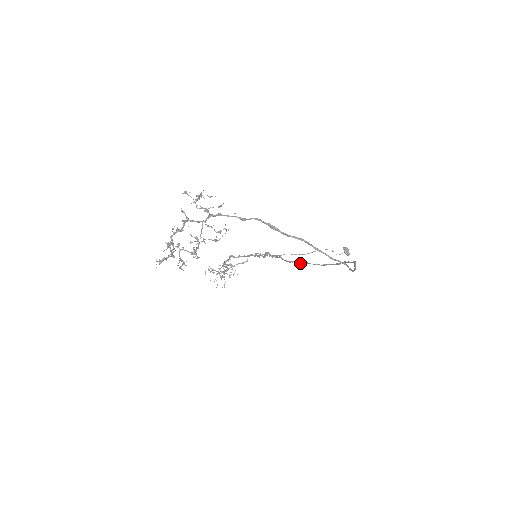
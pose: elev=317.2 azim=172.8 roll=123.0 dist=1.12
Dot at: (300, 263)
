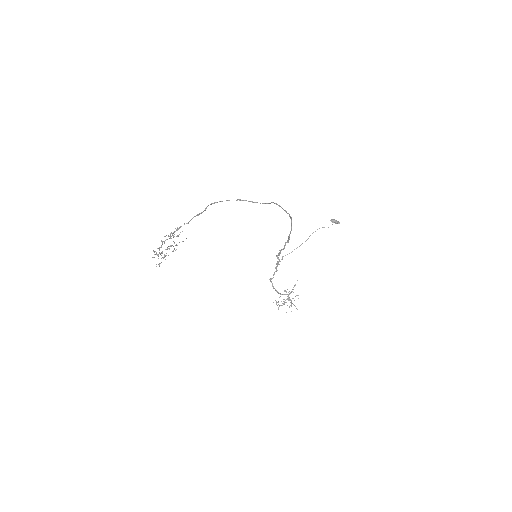
Dot at: (288, 242)
